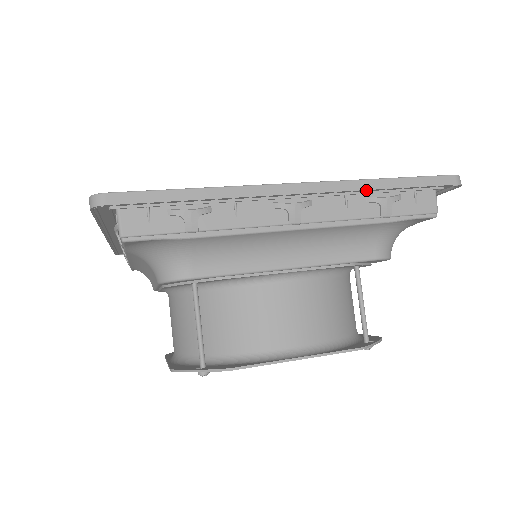
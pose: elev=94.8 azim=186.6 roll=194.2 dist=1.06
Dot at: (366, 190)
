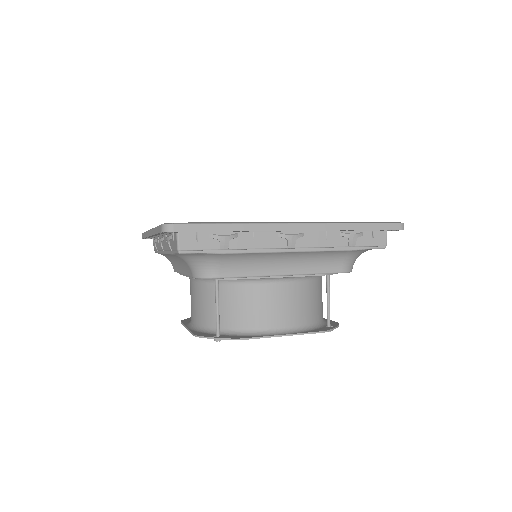
Dot at: (340, 230)
